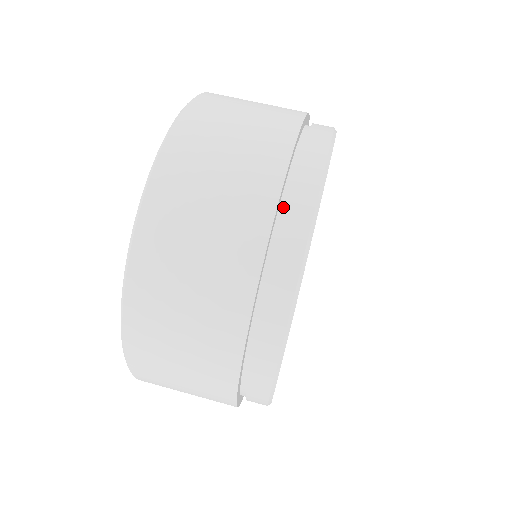
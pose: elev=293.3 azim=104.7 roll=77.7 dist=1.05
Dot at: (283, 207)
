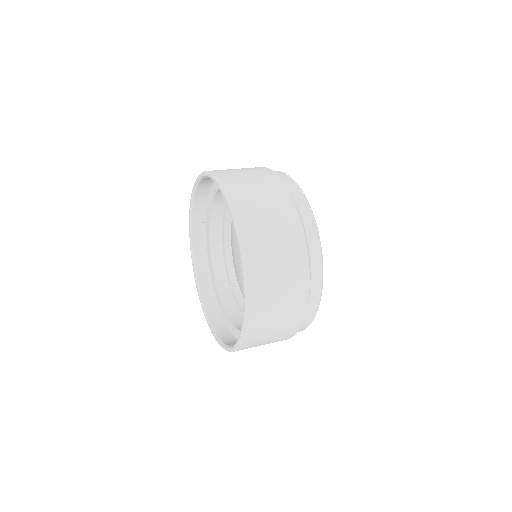
Dot at: occluded
